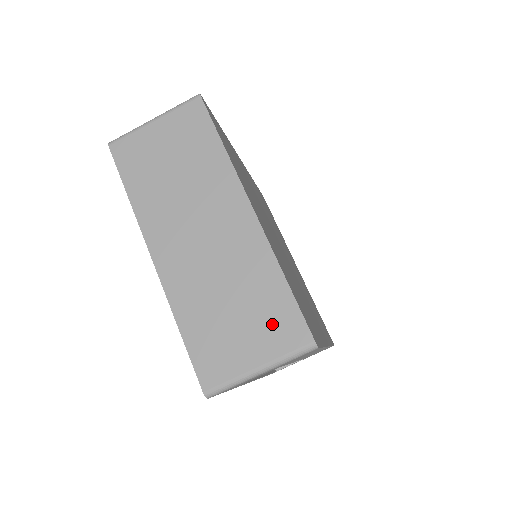
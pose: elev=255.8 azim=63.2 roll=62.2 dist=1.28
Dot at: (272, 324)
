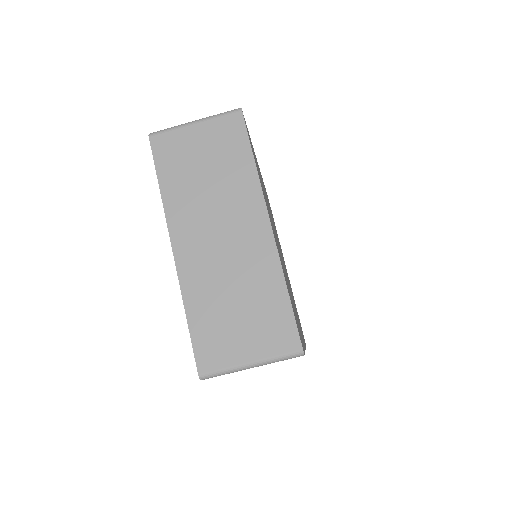
Dot at: (269, 328)
